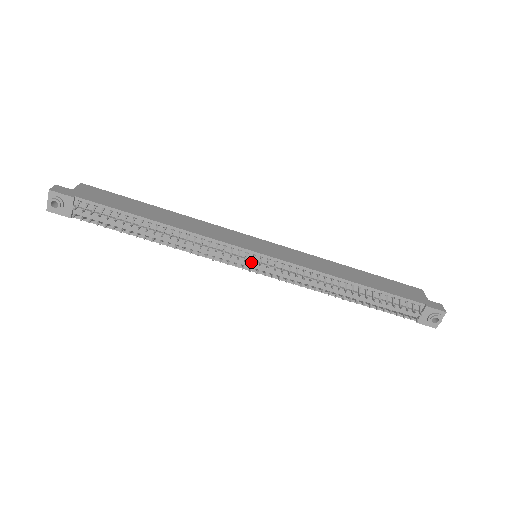
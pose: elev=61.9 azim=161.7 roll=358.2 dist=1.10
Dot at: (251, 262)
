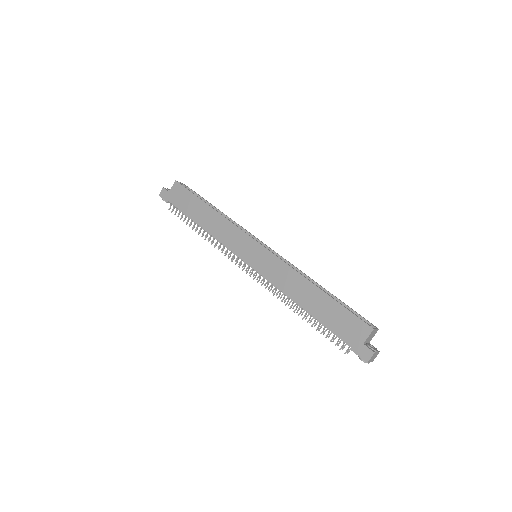
Dot at: (247, 264)
